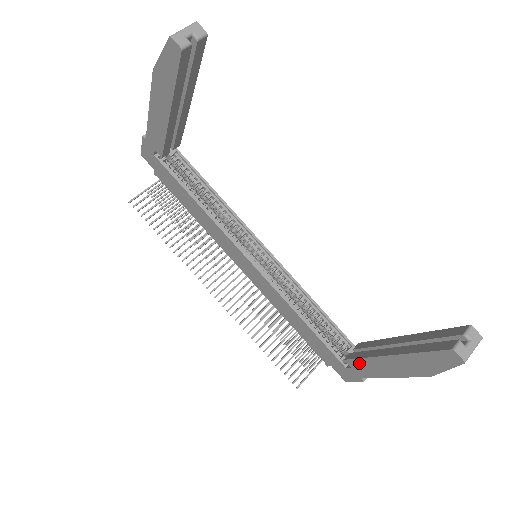
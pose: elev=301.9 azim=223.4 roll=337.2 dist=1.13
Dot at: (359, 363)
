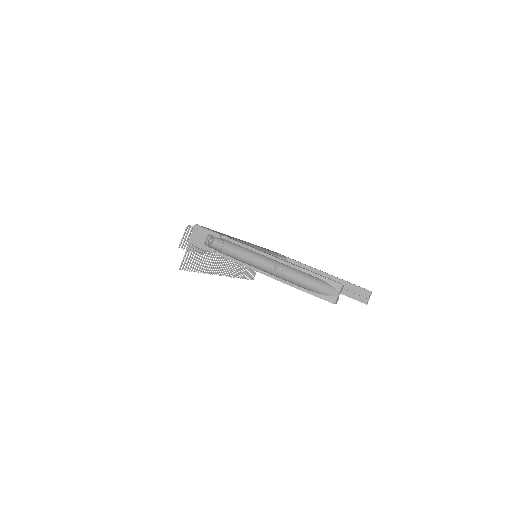
Dot at: occluded
